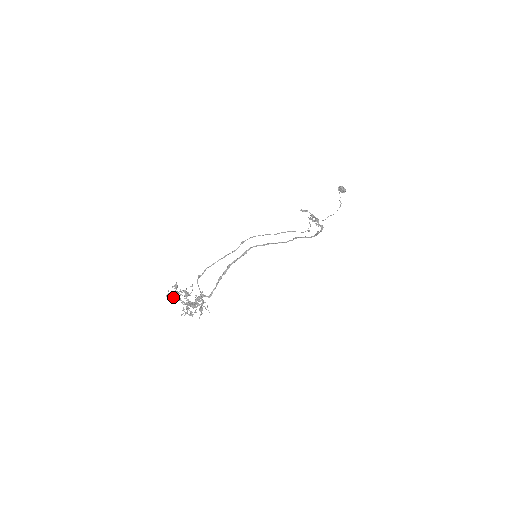
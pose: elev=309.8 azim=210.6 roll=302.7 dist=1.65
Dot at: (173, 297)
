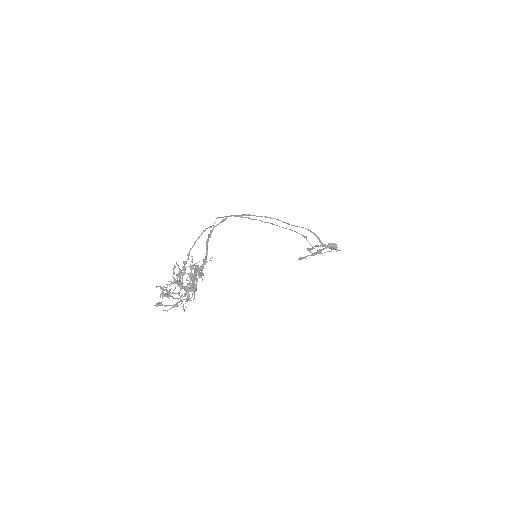
Dot at: (165, 306)
